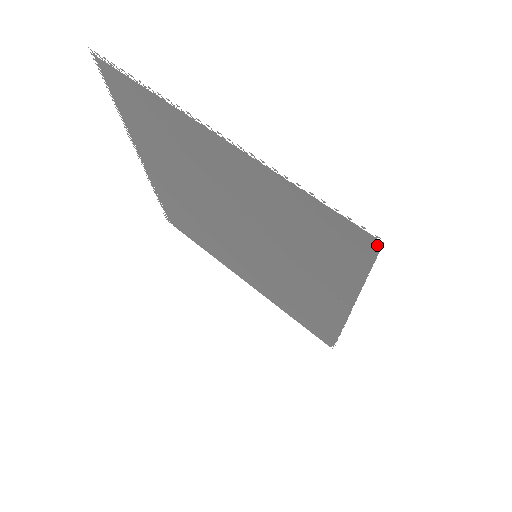
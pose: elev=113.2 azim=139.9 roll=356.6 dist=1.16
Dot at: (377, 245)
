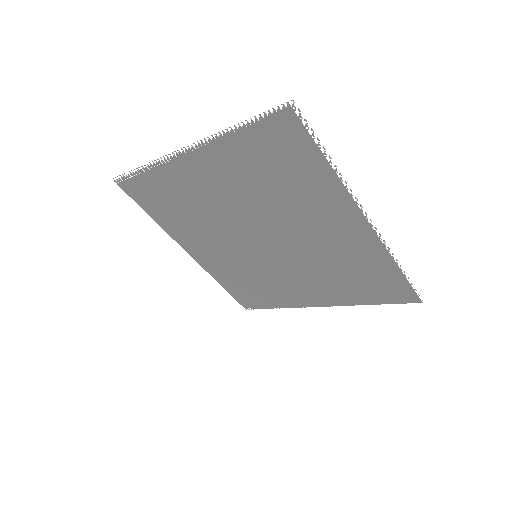
Dot at: (416, 302)
